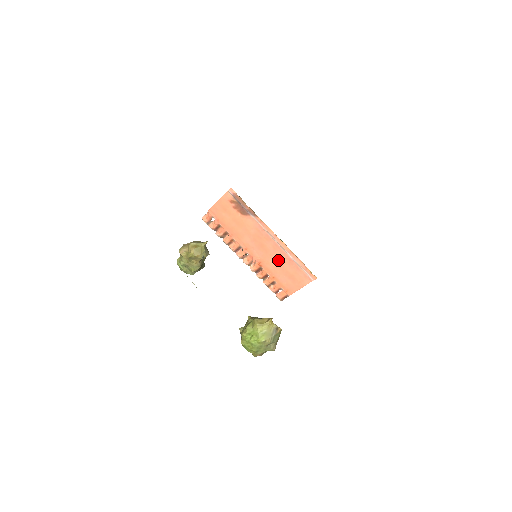
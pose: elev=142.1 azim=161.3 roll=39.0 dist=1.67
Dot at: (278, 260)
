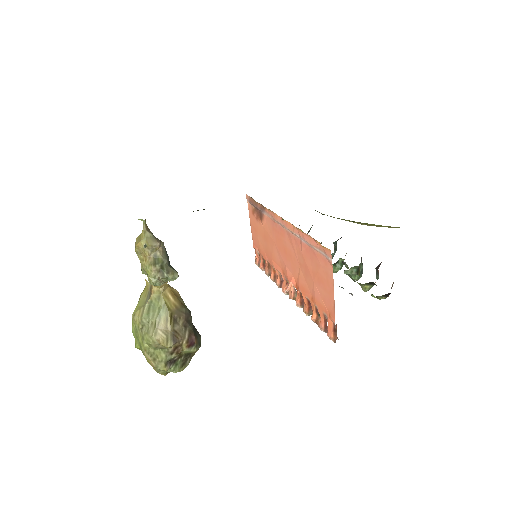
Dot at: (301, 260)
